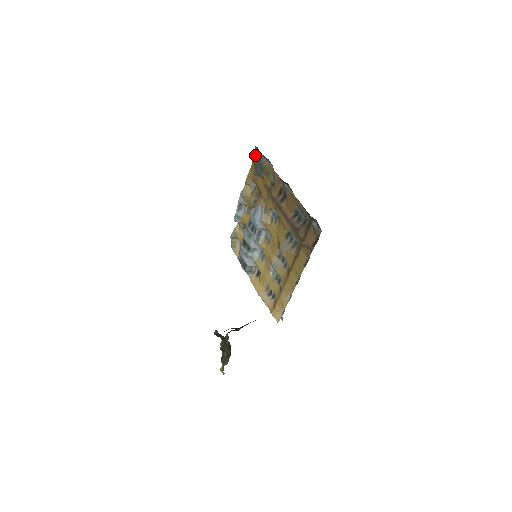
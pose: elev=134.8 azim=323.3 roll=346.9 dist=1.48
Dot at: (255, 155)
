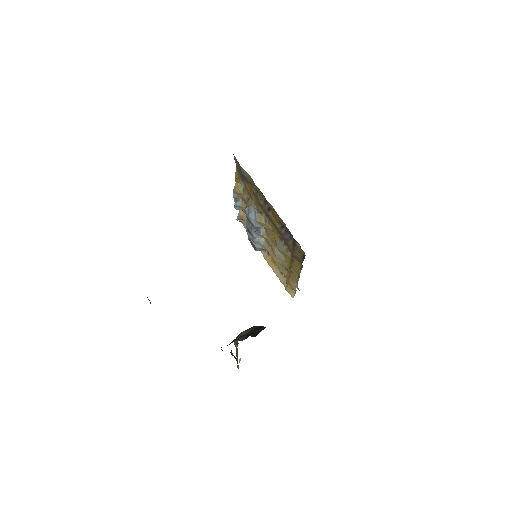
Dot at: (236, 162)
